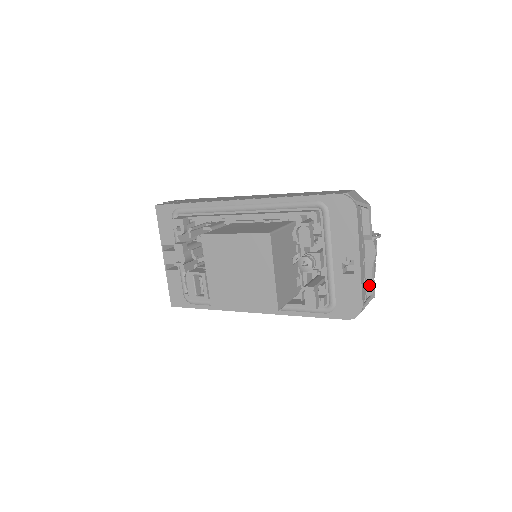
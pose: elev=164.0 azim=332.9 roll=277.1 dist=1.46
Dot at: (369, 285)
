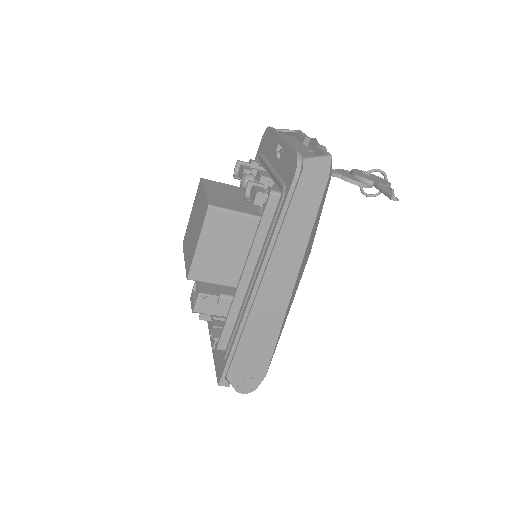
Dot at: occluded
